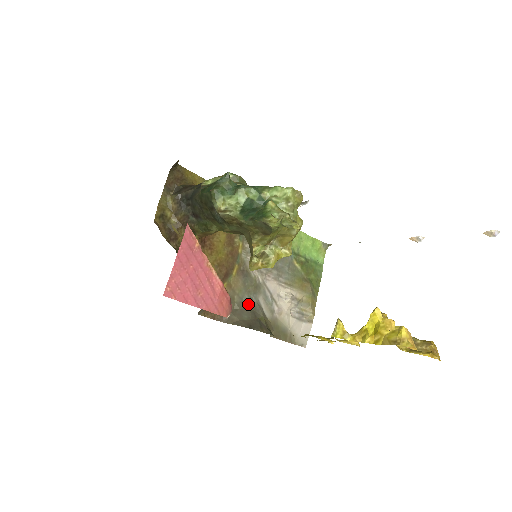
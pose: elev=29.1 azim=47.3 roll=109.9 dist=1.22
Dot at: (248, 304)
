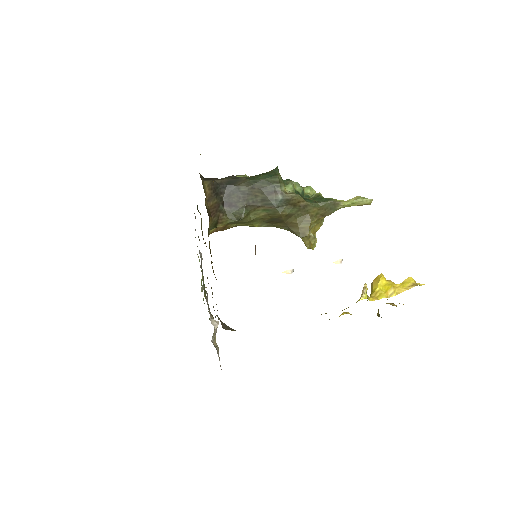
Dot at: occluded
